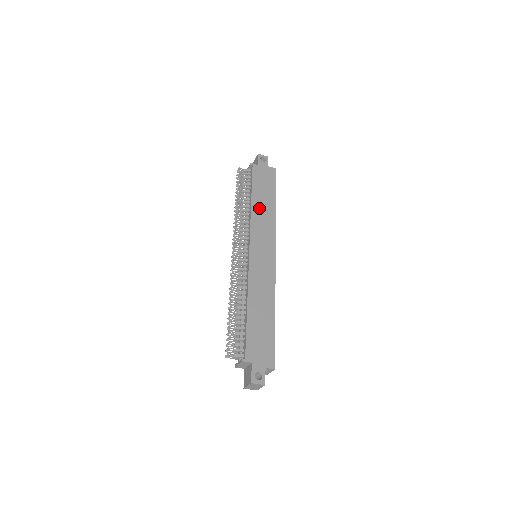
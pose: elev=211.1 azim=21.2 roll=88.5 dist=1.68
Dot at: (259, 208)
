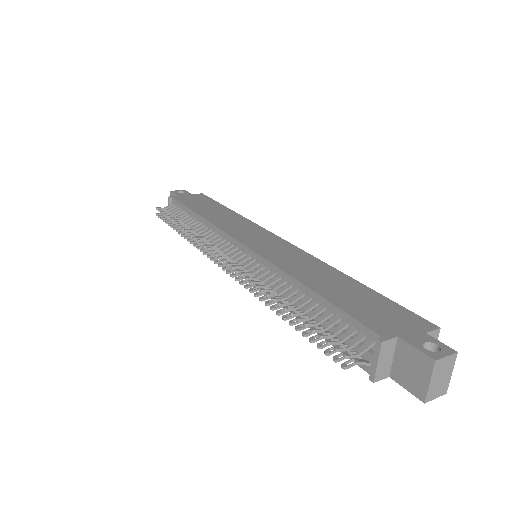
Dot at: (215, 216)
